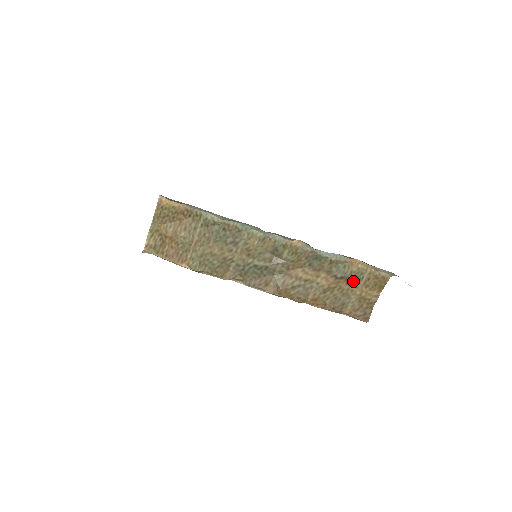
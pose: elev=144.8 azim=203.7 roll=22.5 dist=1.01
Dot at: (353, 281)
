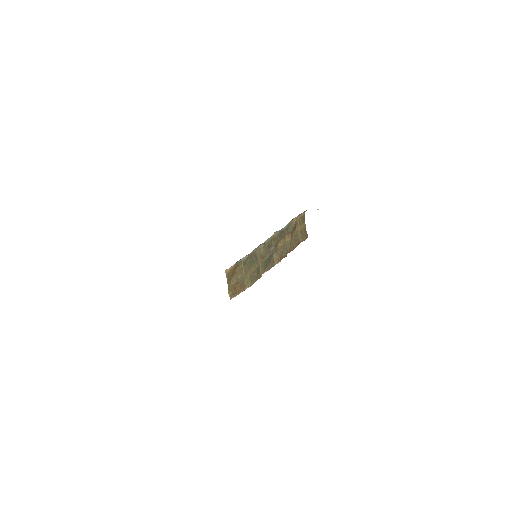
Dot at: (295, 228)
